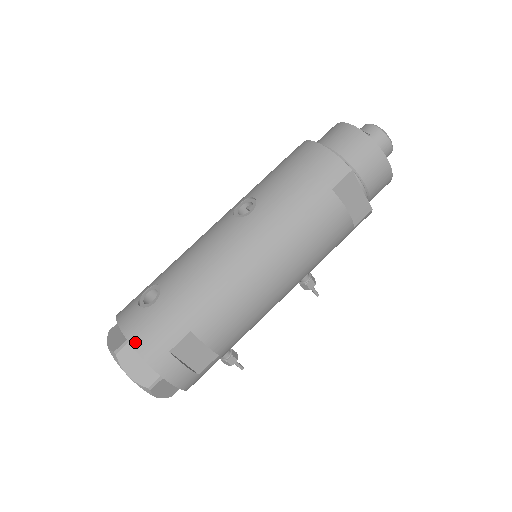
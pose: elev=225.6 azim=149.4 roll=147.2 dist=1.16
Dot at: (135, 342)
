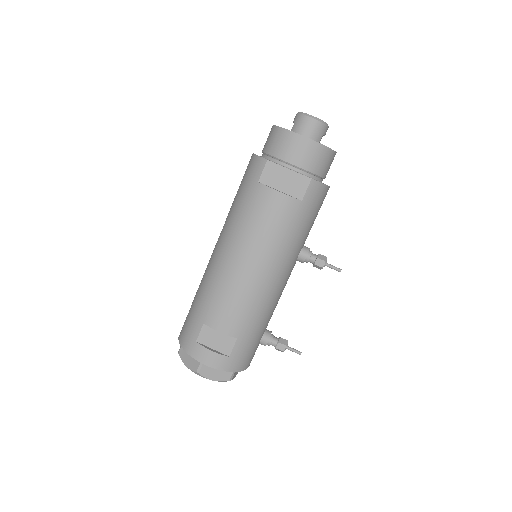
Dot at: (181, 341)
